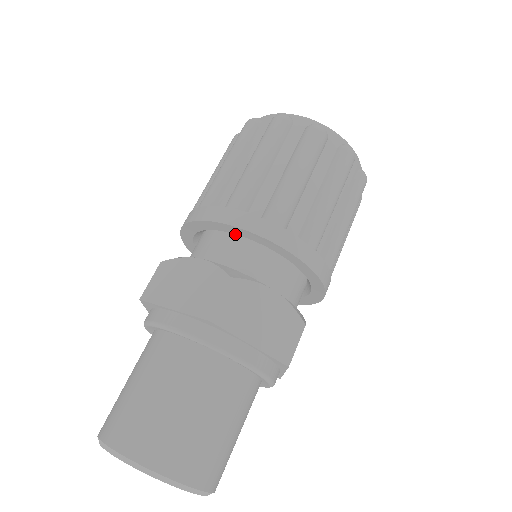
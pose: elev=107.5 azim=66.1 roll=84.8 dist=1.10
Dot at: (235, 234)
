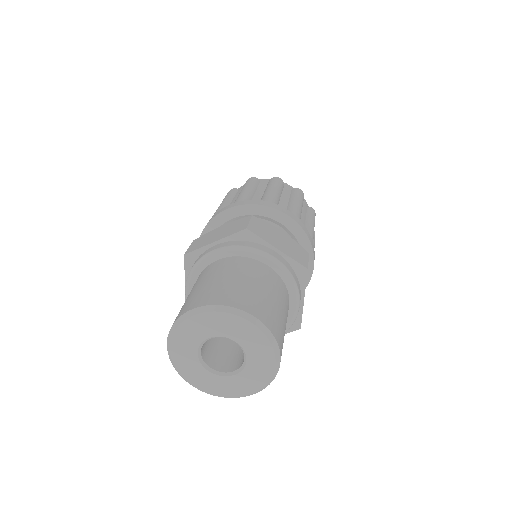
Dot at: occluded
